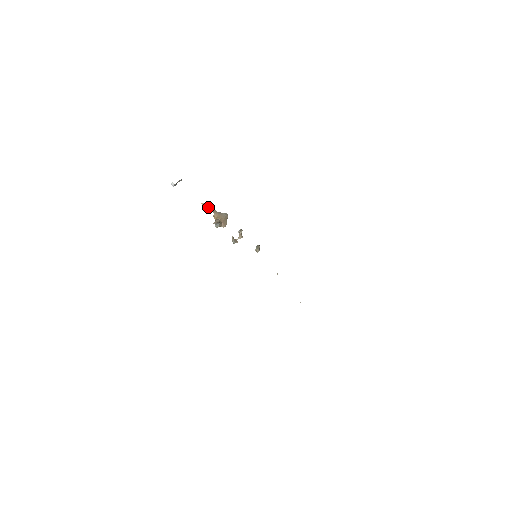
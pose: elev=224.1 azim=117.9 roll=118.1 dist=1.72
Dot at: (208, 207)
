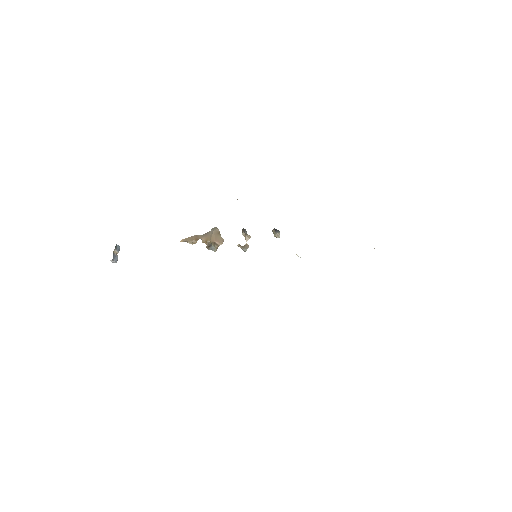
Dot at: (190, 239)
